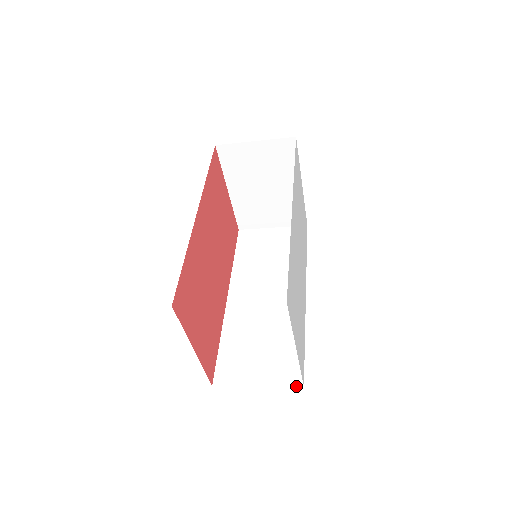
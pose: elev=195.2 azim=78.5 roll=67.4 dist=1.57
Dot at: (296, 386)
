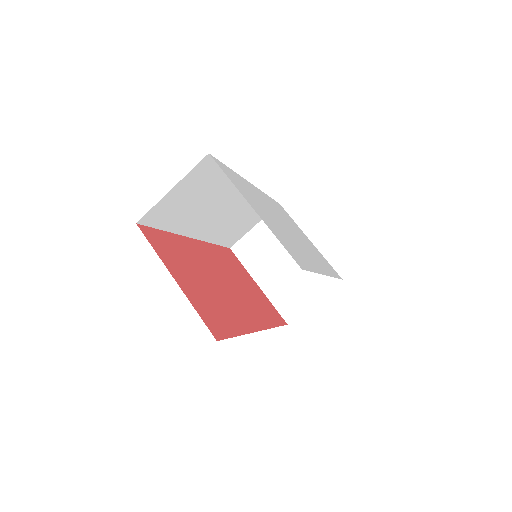
Dot at: occluded
